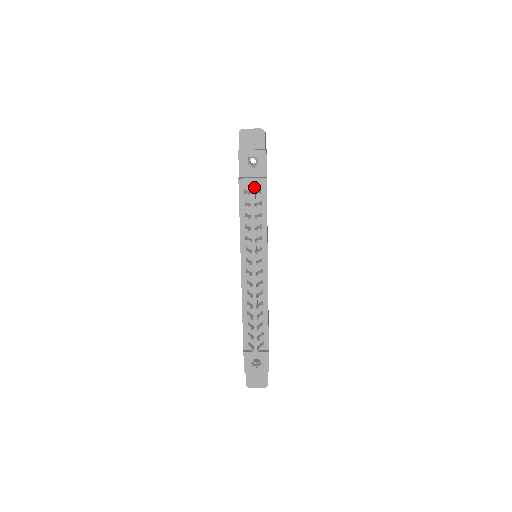
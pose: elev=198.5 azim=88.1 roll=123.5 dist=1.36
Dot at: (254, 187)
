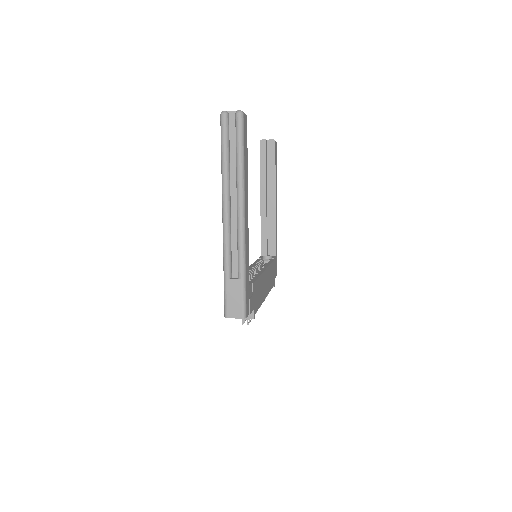
Dot at: occluded
